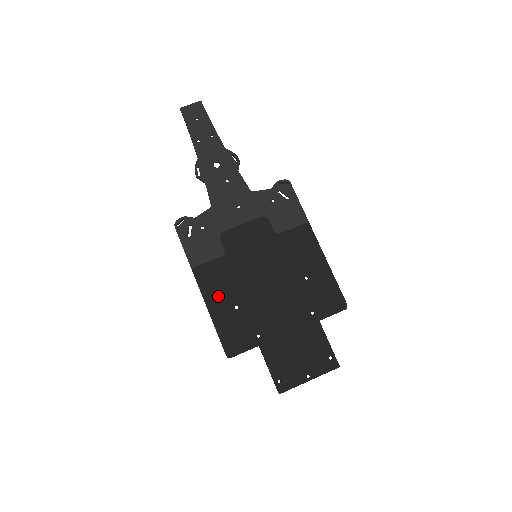
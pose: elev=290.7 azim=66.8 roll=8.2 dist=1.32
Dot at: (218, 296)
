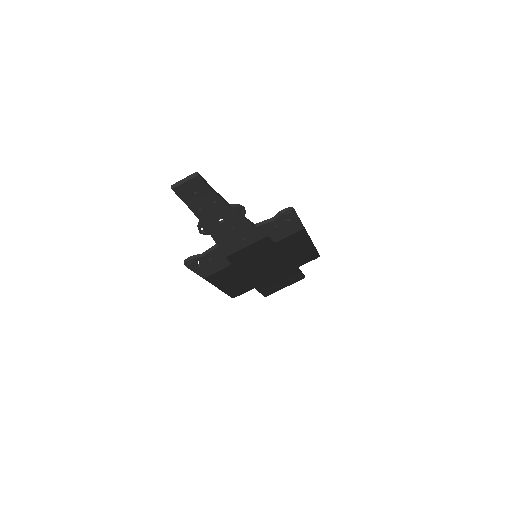
Dot at: (226, 282)
